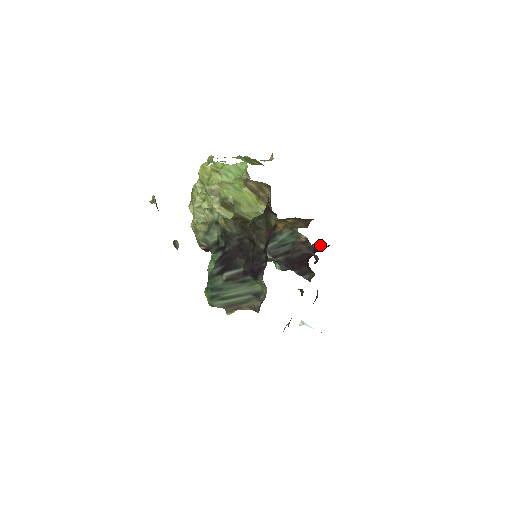
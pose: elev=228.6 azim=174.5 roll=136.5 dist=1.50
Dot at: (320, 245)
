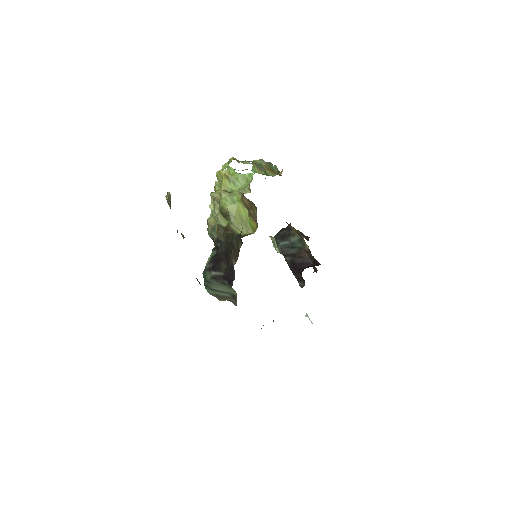
Dot at: (316, 260)
